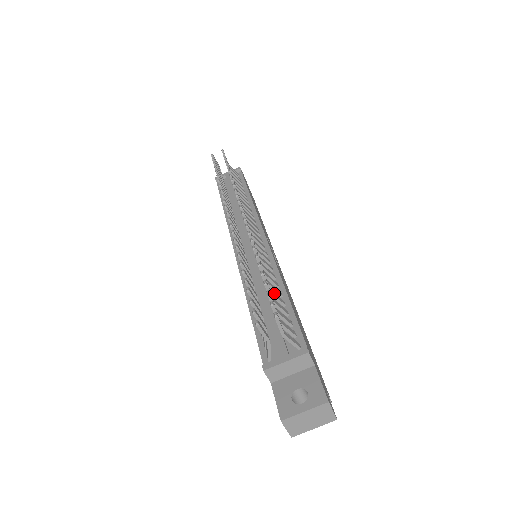
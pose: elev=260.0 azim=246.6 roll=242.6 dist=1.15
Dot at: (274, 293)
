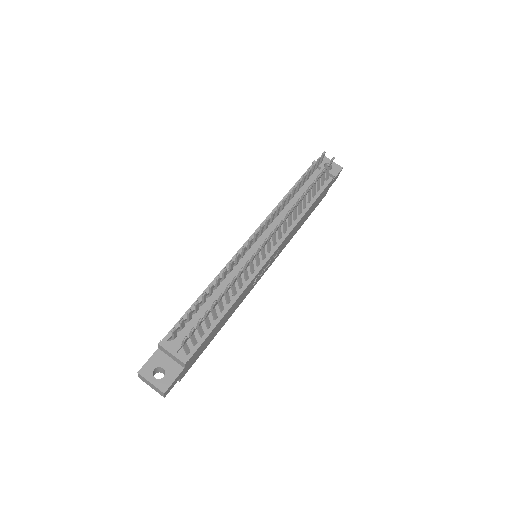
Dot at: (215, 311)
